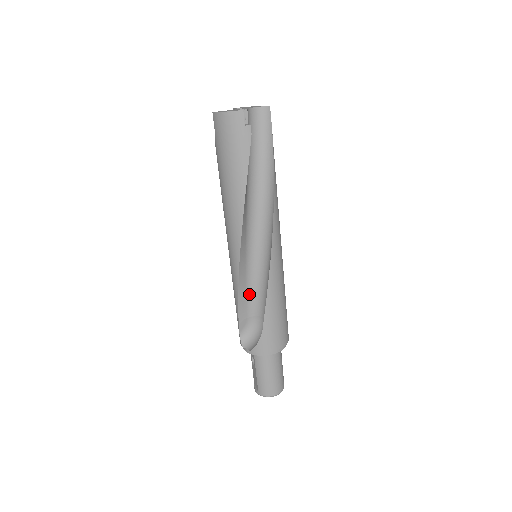
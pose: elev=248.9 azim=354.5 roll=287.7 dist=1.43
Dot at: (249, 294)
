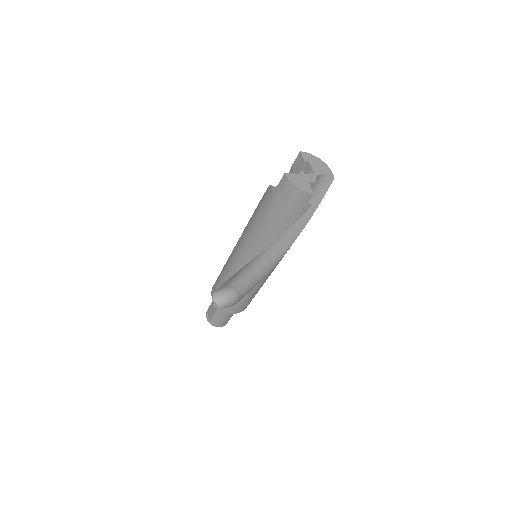
Dot at: (237, 276)
